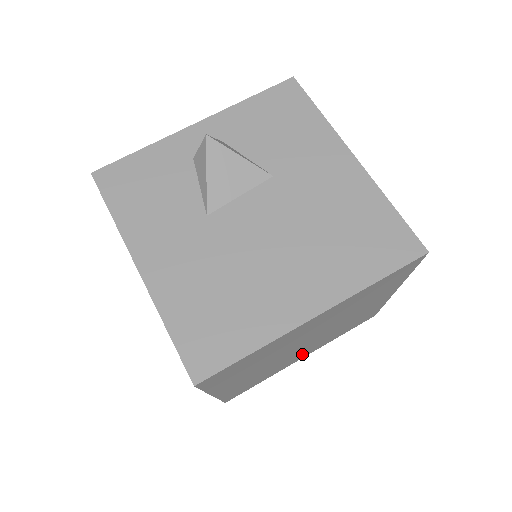
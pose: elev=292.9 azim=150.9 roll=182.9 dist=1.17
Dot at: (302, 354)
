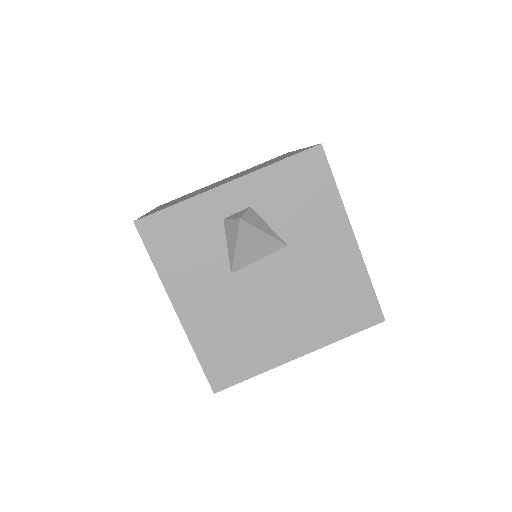
Dot at: occluded
